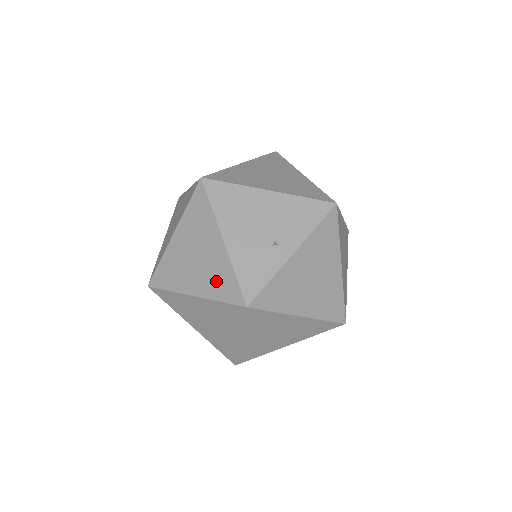
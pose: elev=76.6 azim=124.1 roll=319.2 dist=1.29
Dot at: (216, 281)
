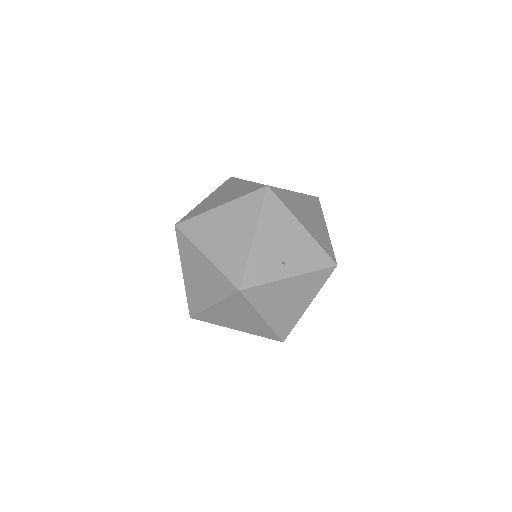
Dot at: (229, 258)
